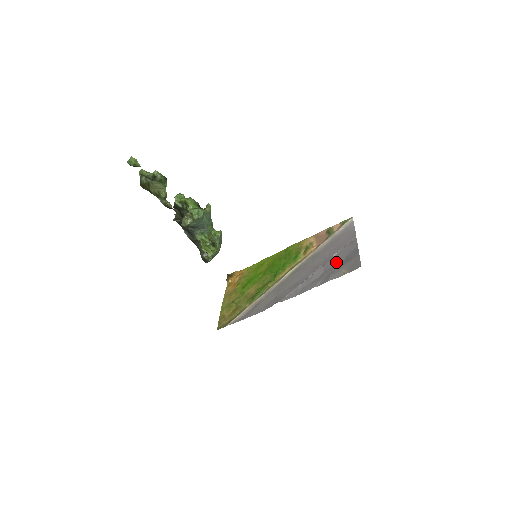
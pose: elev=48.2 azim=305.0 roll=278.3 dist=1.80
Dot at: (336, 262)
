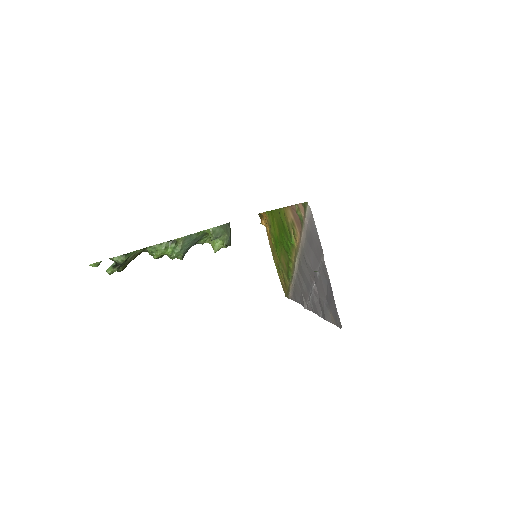
Dot at: (322, 292)
